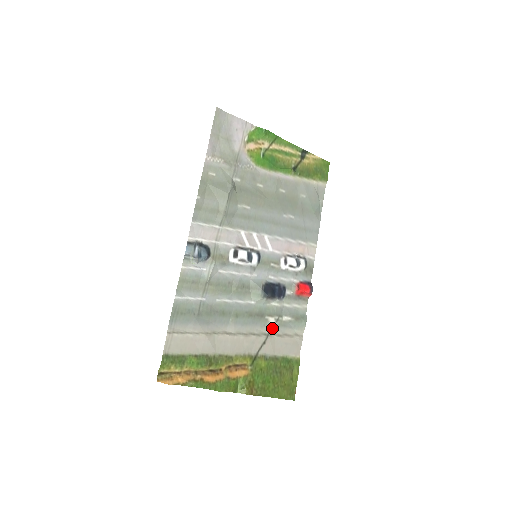
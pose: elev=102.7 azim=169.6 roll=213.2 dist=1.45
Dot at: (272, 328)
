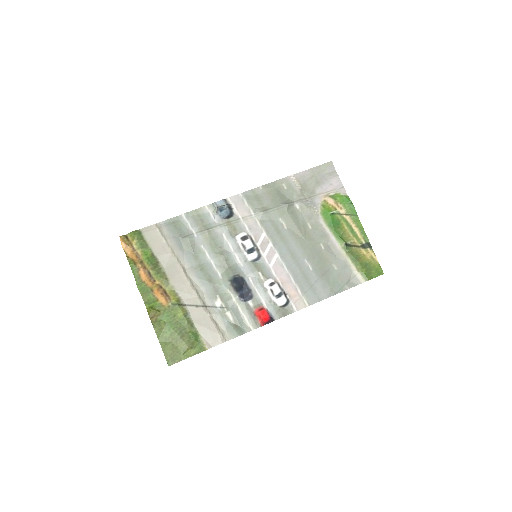
Dot at: (213, 307)
